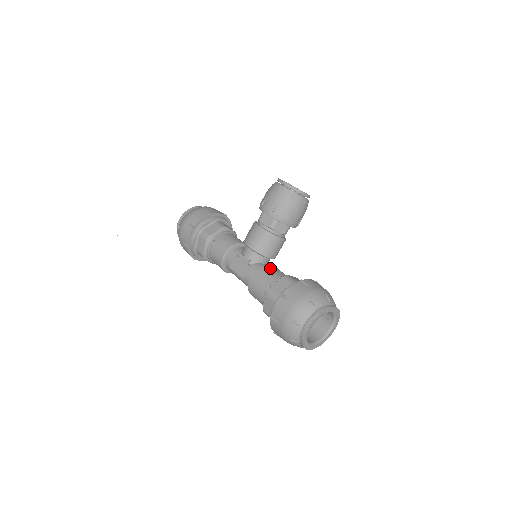
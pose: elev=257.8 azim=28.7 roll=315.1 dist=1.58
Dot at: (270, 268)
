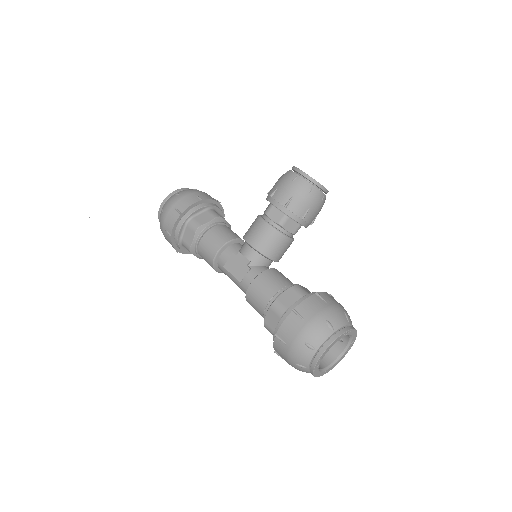
Dot at: (275, 273)
